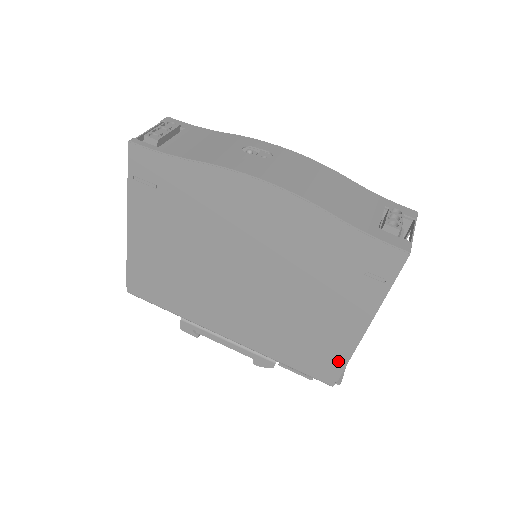
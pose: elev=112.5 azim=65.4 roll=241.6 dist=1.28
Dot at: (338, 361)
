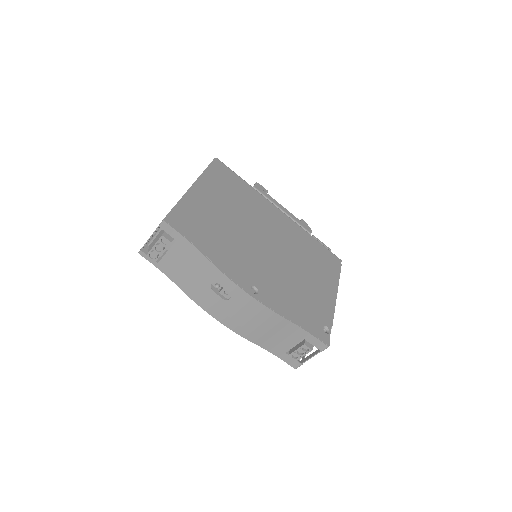
Dot at: occluded
